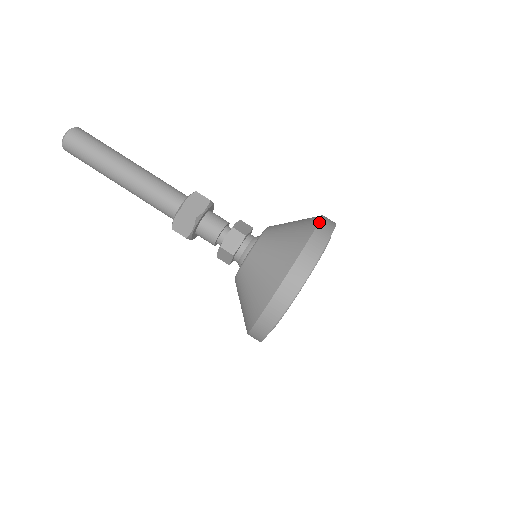
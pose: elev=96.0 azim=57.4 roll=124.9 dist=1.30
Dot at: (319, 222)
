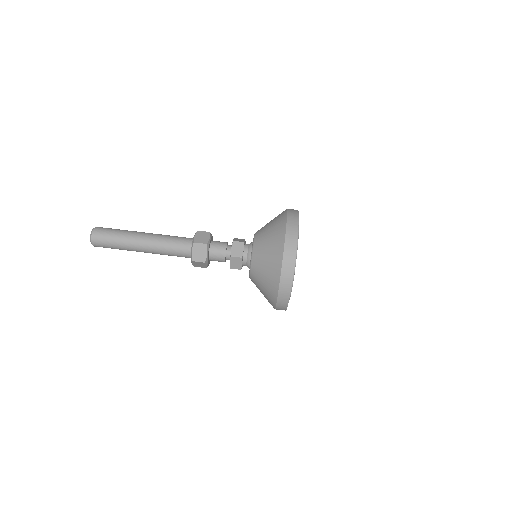
Dot at: (287, 210)
